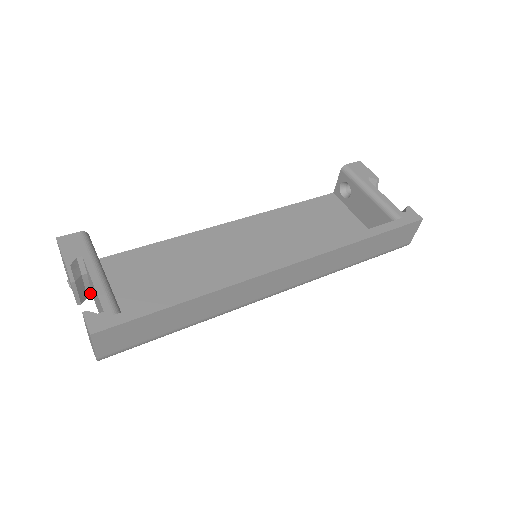
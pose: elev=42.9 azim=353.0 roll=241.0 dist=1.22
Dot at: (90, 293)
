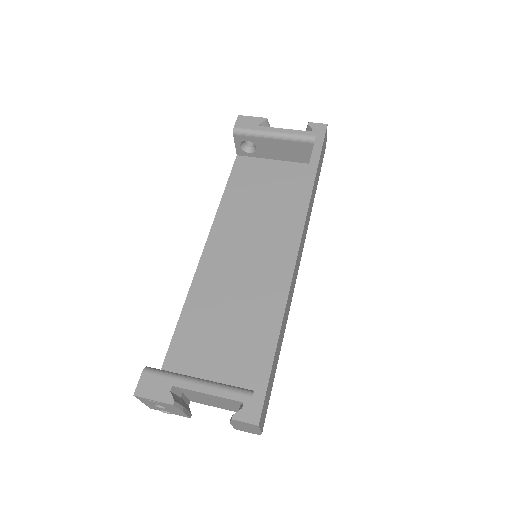
Dot at: (188, 401)
